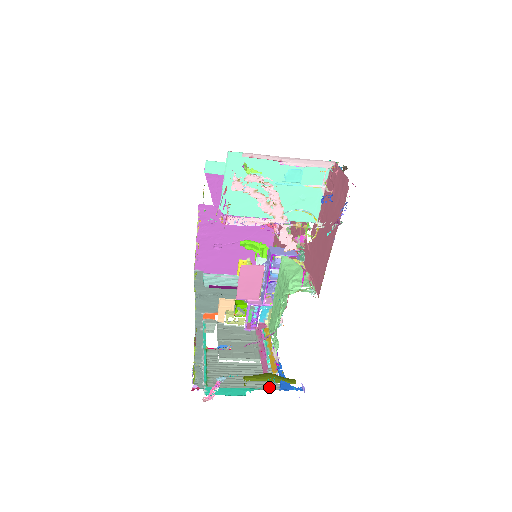
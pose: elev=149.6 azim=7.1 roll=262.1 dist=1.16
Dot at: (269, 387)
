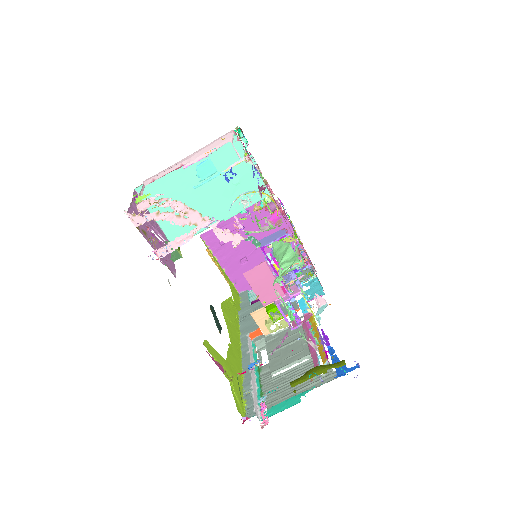
Dot at: (325, 380)
